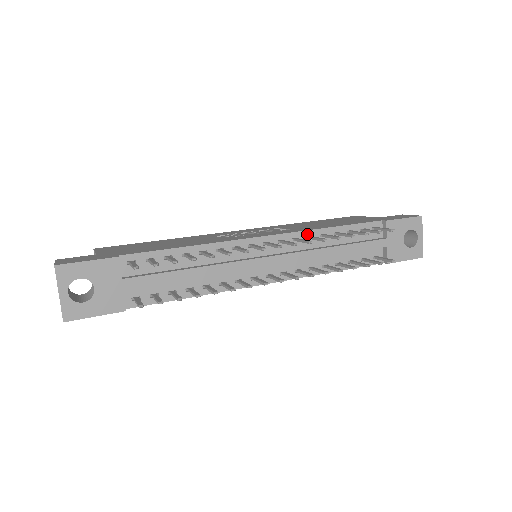
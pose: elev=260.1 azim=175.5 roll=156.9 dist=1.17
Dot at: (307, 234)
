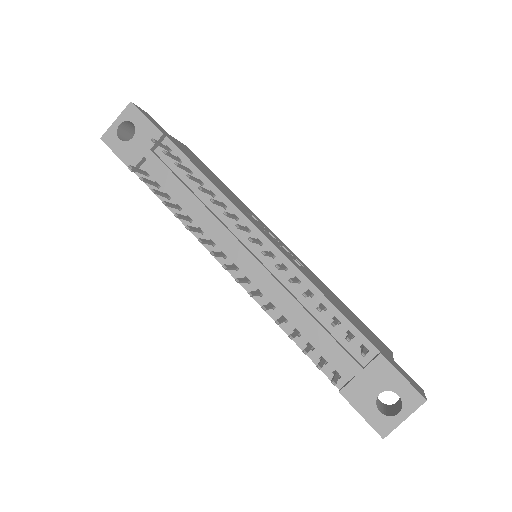
Dot at: (298, 275)
